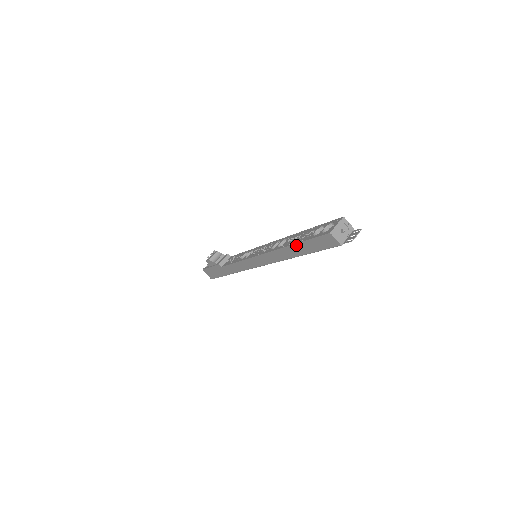
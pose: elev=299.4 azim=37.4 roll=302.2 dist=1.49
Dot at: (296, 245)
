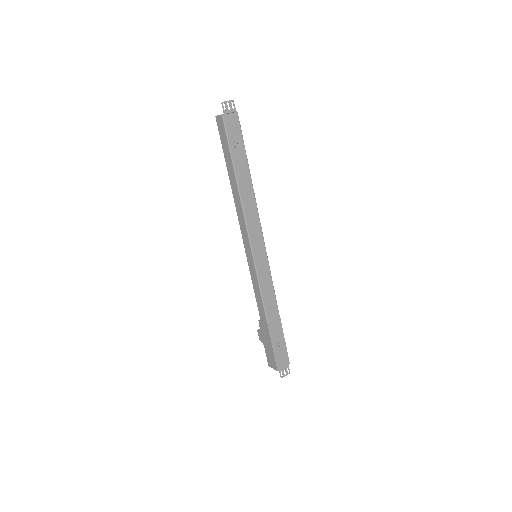
Dot at: (227, 168)
